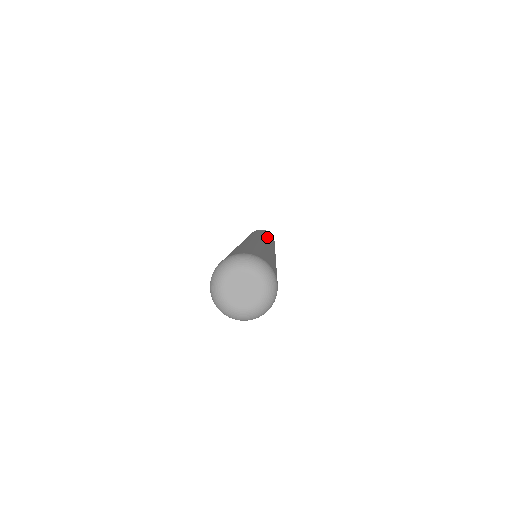
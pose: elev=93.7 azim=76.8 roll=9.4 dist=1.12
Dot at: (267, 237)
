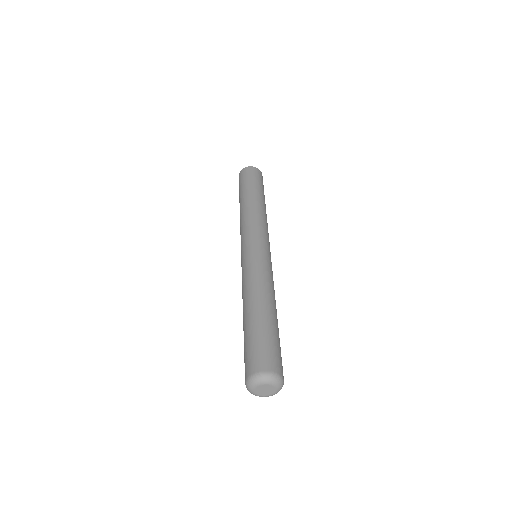
Dot at: (254, 224)
